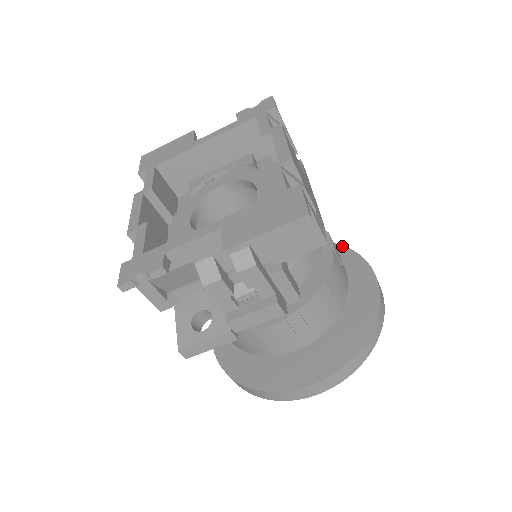
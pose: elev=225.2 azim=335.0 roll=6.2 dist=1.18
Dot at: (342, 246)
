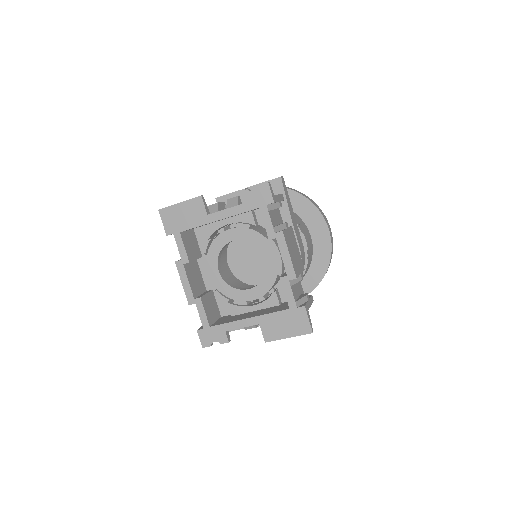
Dot at: (305, 198)
